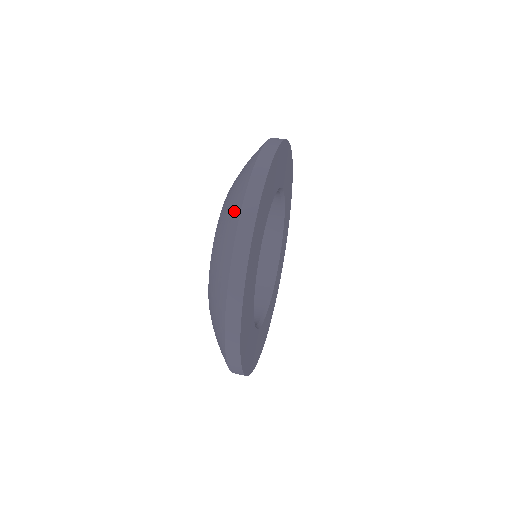
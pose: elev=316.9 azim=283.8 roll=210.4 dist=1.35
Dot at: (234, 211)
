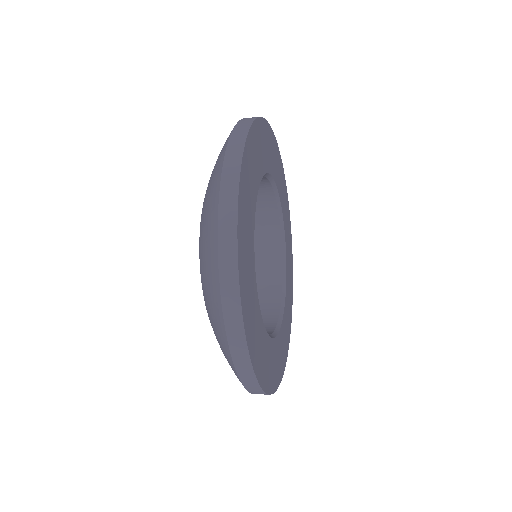
Dot at: occluded
